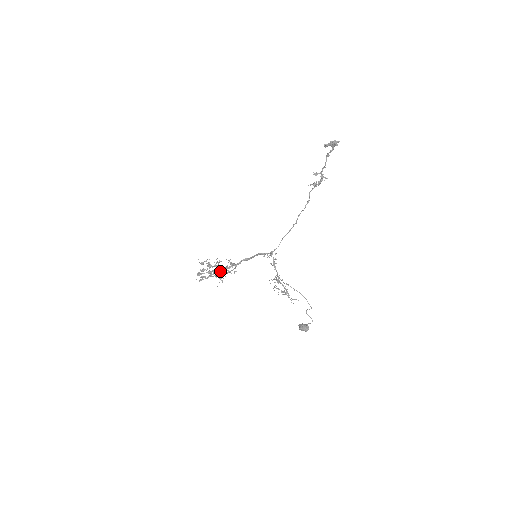
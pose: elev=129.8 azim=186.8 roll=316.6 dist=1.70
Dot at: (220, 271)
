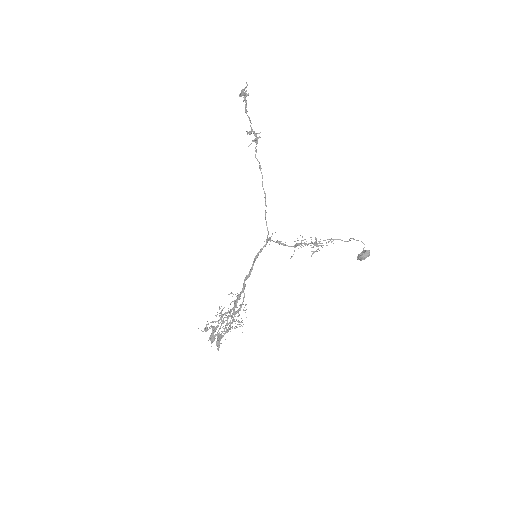
Dot at: (233, 309)
